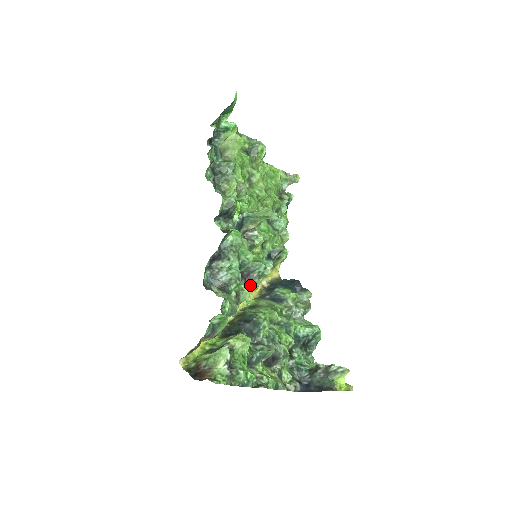
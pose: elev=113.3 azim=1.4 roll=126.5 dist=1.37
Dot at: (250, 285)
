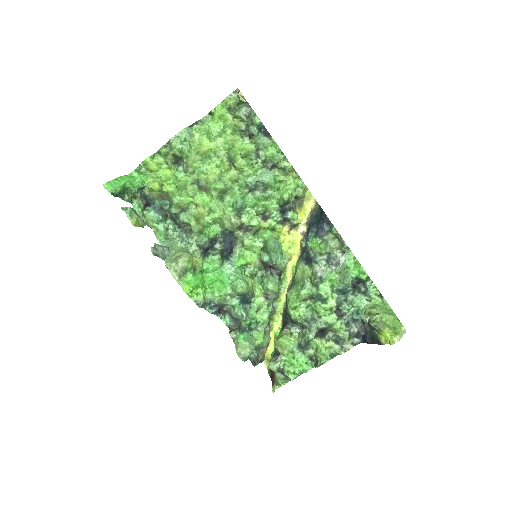
Dot at: (277, 269)
